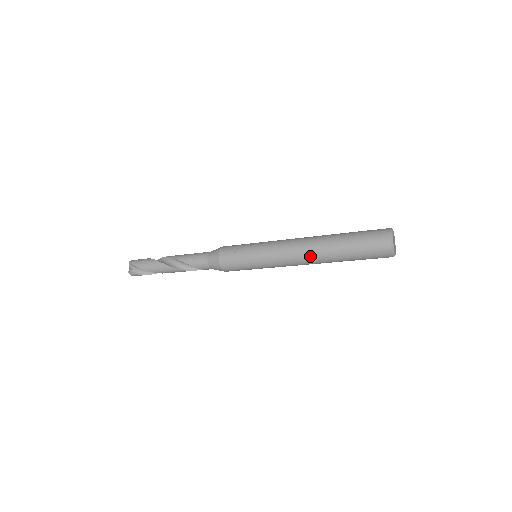
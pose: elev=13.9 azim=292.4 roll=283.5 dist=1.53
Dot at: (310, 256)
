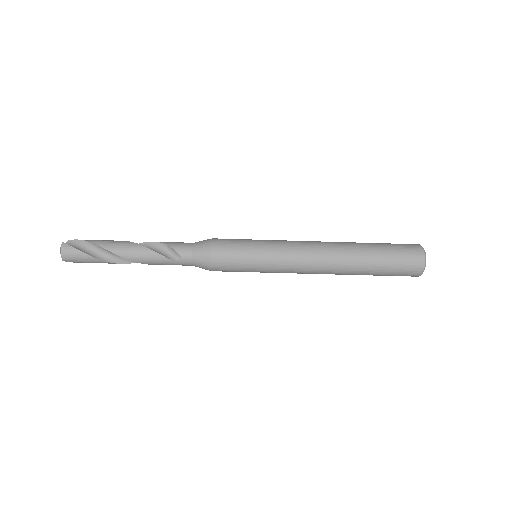
Dot at: (331, 245)
